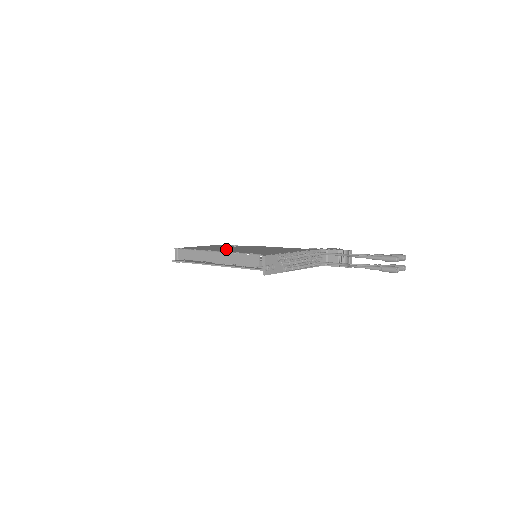
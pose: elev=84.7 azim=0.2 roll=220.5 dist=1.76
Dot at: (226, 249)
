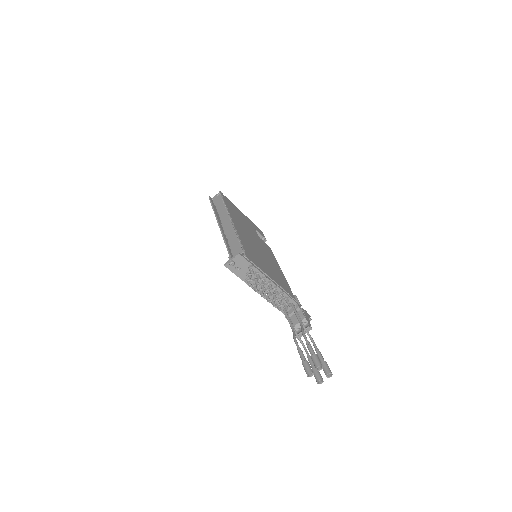
Dot at: (243, 228)
